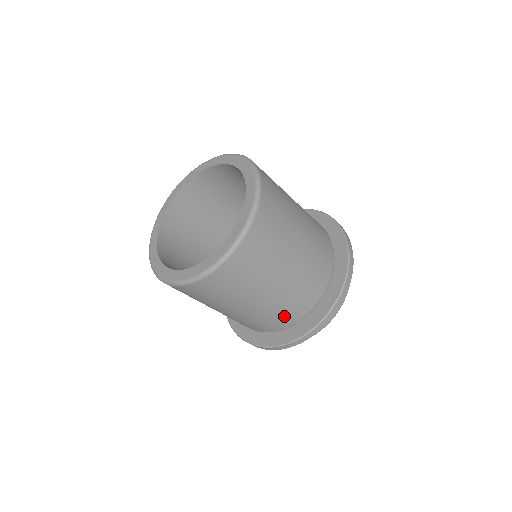
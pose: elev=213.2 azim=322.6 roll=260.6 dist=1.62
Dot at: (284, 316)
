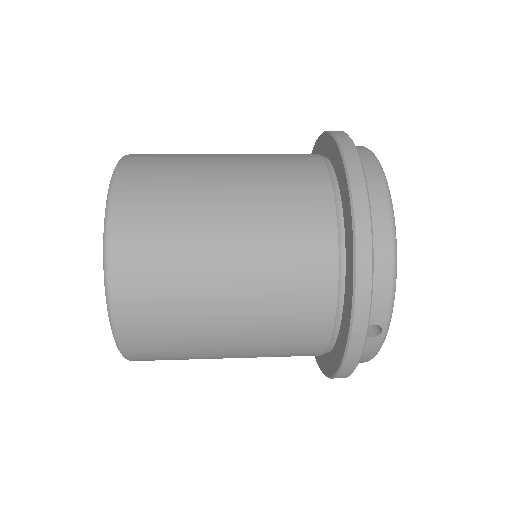
Dot at: occluded
